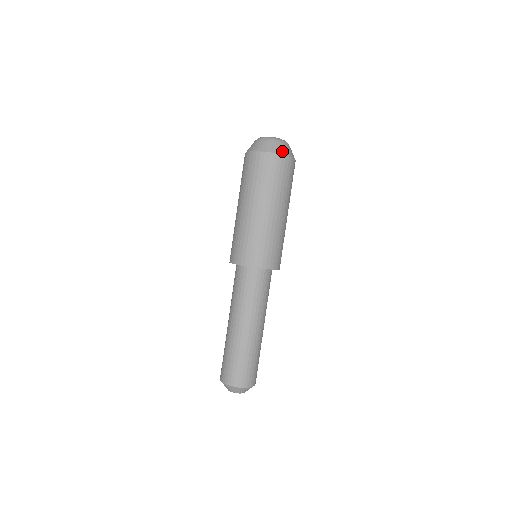
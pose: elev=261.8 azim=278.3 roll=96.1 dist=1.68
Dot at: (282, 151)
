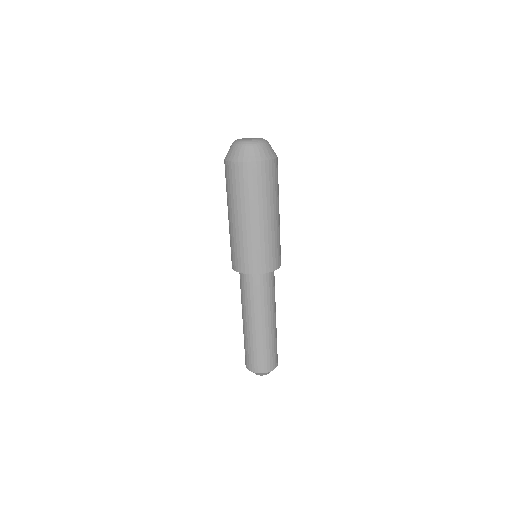
Dot at: (260, 156)
